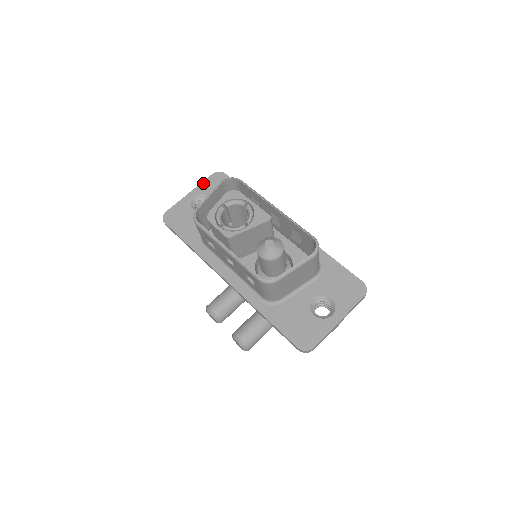
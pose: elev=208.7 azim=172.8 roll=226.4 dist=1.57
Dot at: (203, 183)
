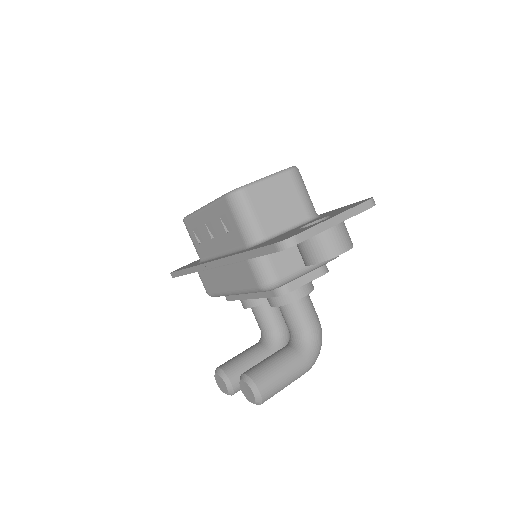
Dot at: occluded
